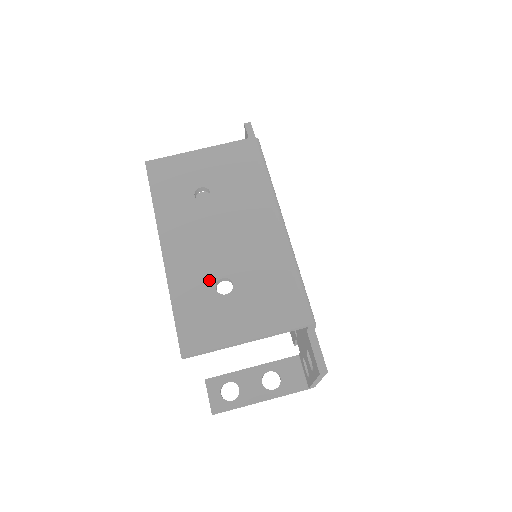
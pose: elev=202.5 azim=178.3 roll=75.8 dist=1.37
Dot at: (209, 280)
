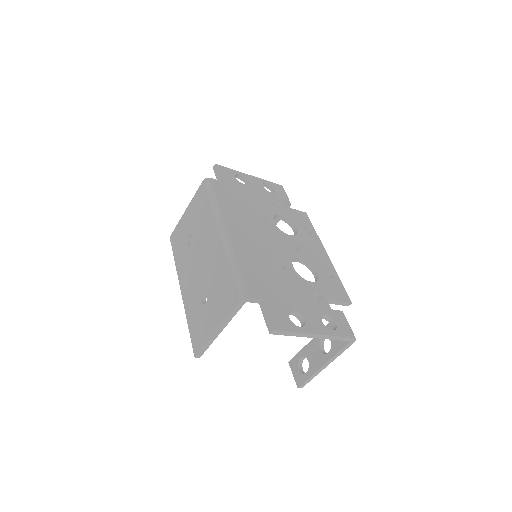
Dot at: (198, 298)
